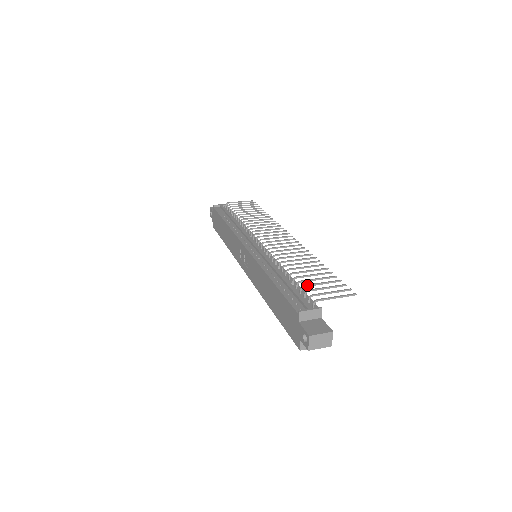
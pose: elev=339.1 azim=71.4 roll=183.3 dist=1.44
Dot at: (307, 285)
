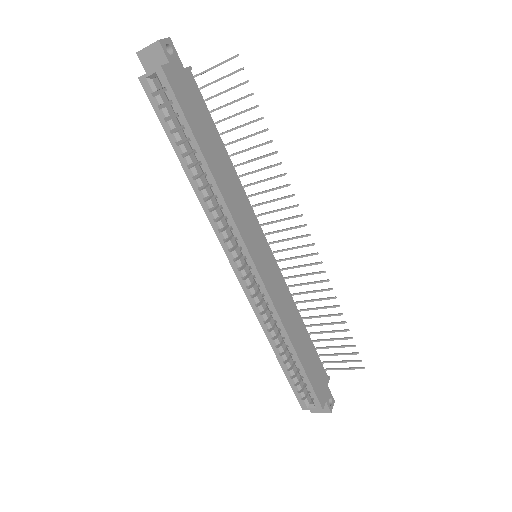
Dot at: (215, 109)
